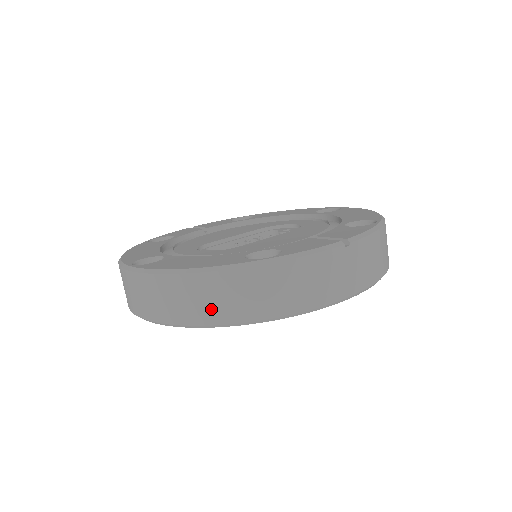
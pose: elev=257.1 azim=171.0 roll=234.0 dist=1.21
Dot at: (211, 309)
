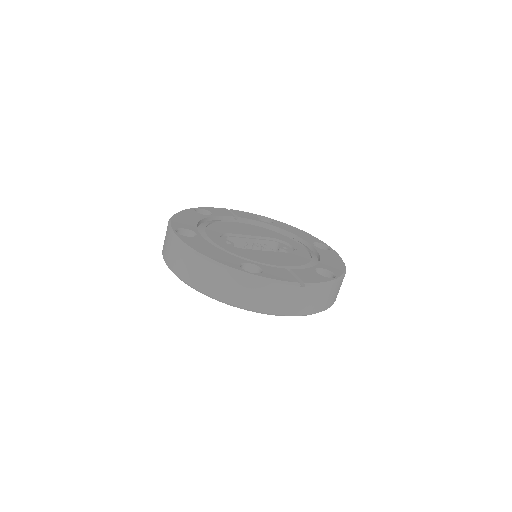
Dot at: (207, 284)
